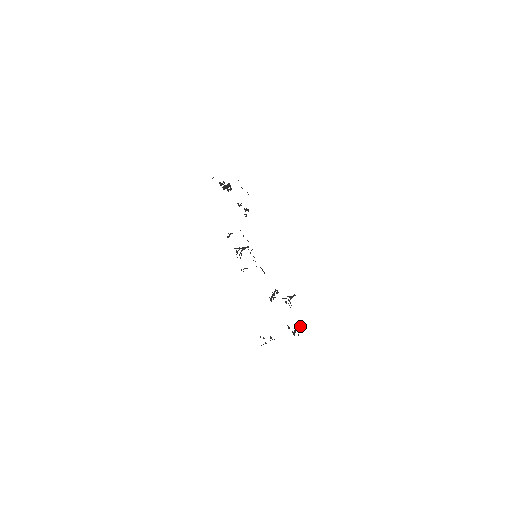
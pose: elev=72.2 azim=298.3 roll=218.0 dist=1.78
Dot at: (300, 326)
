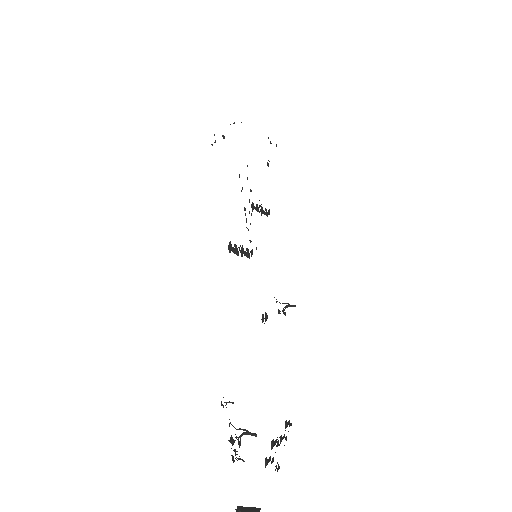
Dot at: occluded
